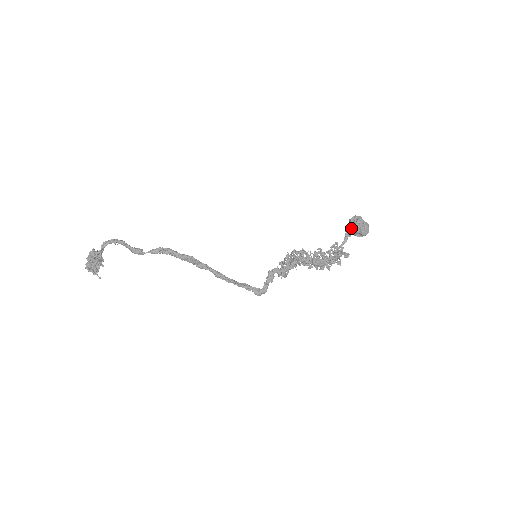
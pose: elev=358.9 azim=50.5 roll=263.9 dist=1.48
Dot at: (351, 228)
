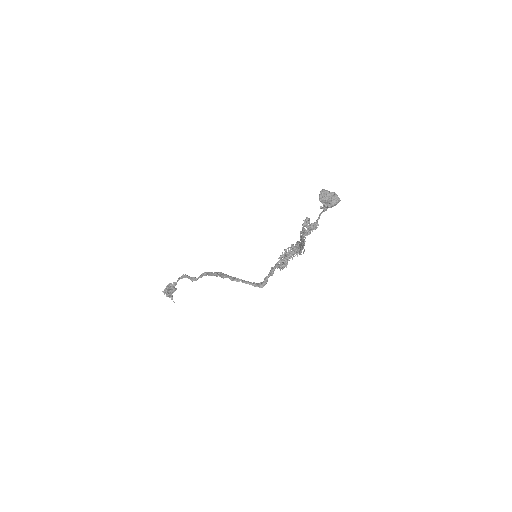
Dot at: occluded
